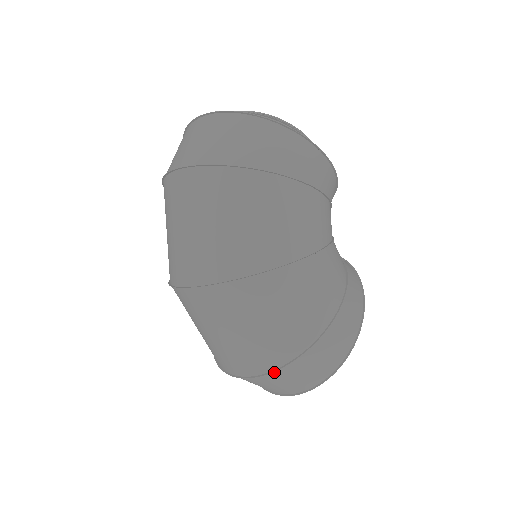
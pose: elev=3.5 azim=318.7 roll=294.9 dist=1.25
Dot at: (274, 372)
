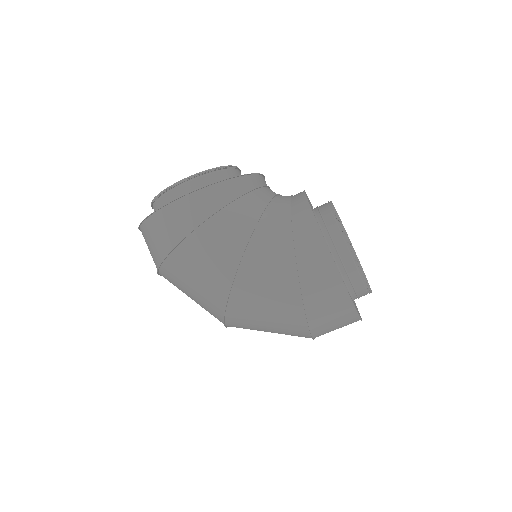
Dot at: (313, 333)
